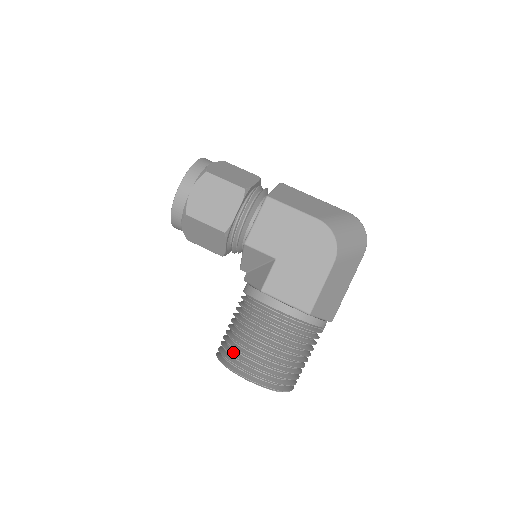
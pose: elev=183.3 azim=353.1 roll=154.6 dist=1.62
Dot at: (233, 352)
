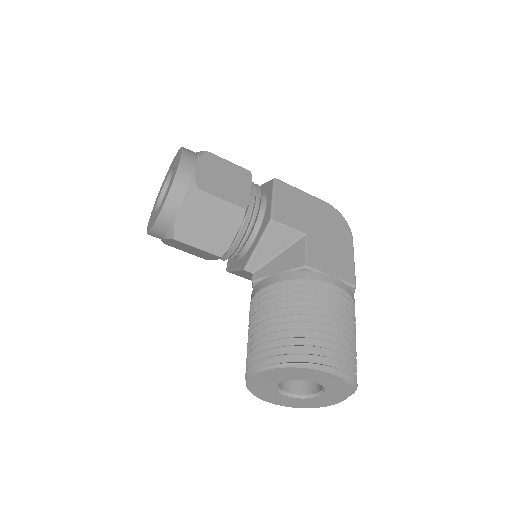
Dot at: (296, 345)
